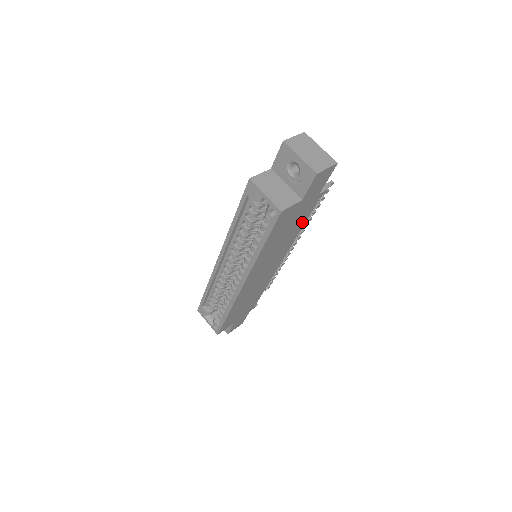
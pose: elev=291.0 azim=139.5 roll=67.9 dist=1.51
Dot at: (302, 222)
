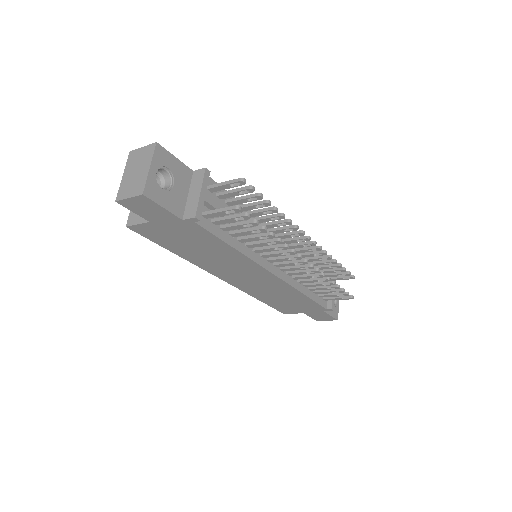
Dot at: (218, 243)
